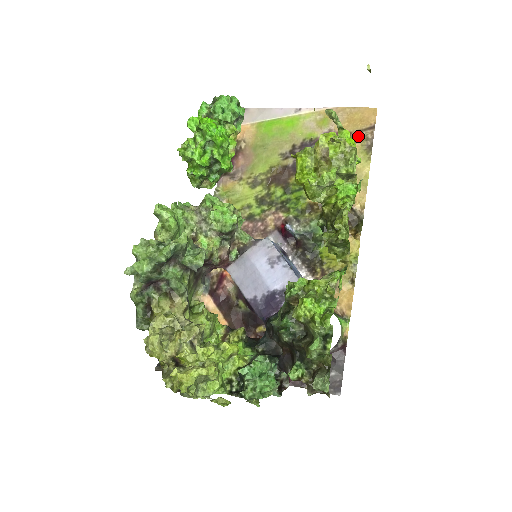
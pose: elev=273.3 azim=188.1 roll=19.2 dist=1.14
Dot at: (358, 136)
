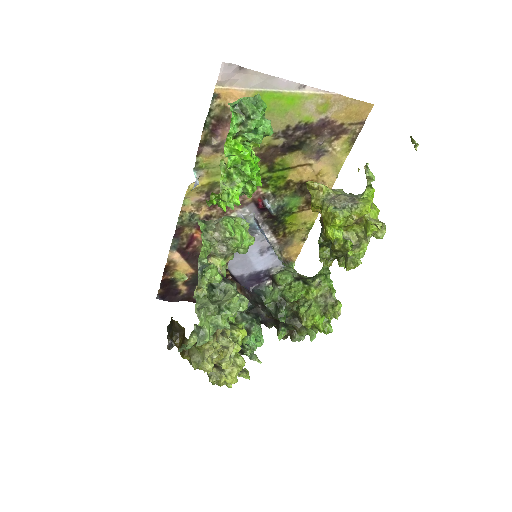
Dot at: (348, 129)
